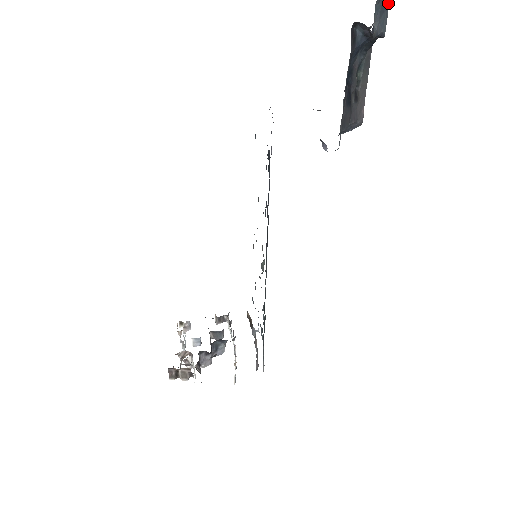
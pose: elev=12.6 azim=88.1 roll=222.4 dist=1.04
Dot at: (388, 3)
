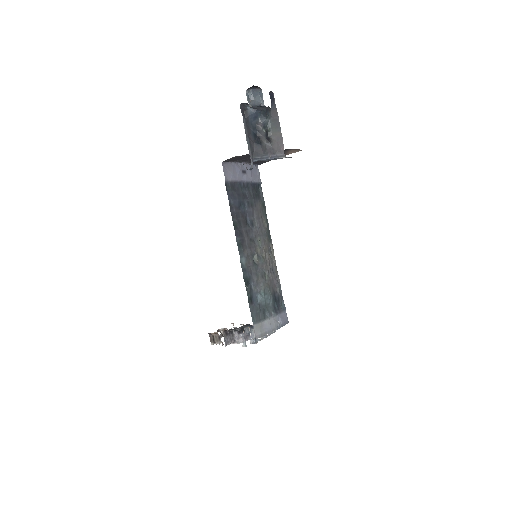
Dot at: (261, 91)
